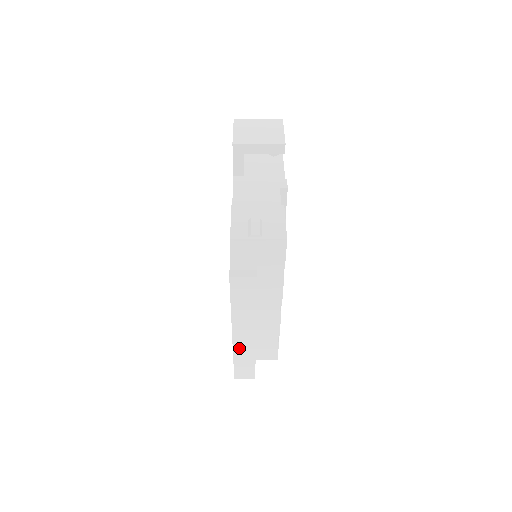
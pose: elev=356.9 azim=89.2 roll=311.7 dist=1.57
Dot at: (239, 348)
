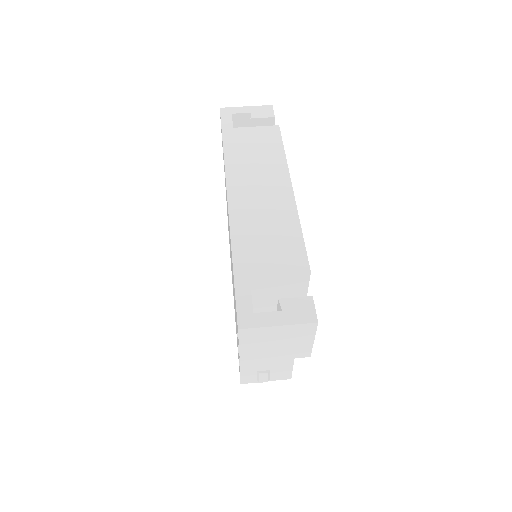
Dot at: occluded
